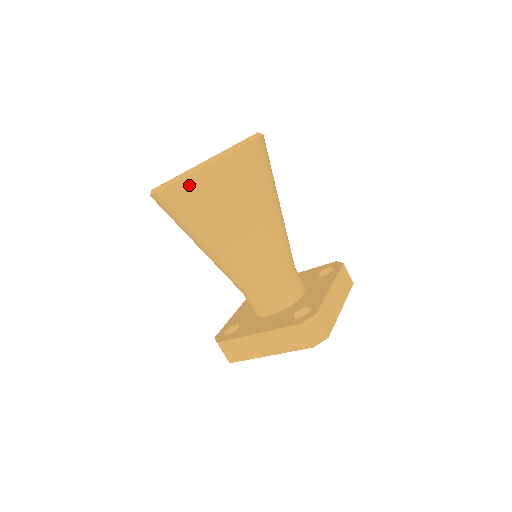
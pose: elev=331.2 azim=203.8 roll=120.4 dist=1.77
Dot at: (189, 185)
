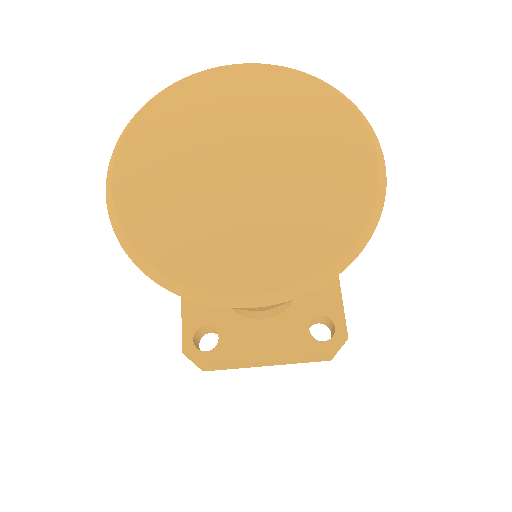
Dot at: occluded
